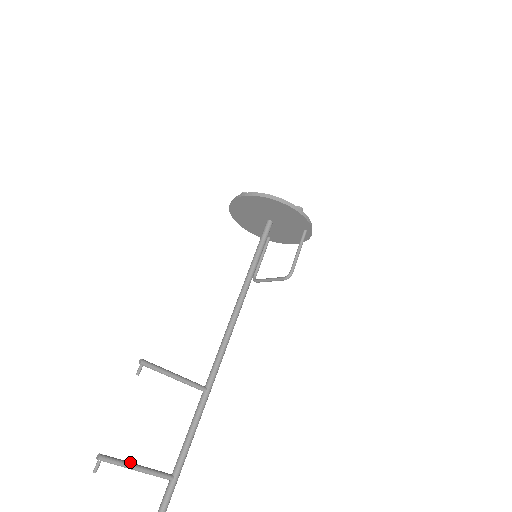
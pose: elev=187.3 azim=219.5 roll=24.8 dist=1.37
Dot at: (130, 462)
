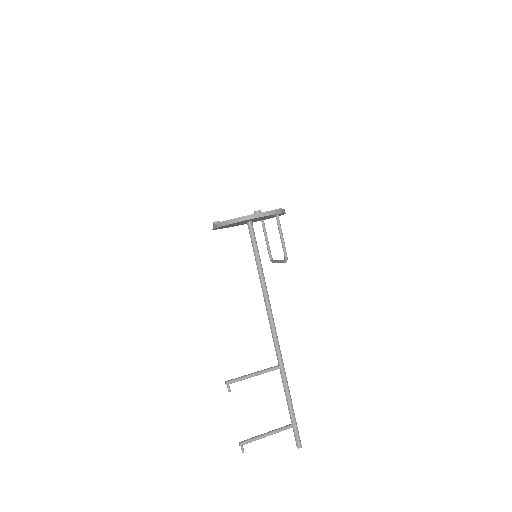
Dot at: (260, 435)
